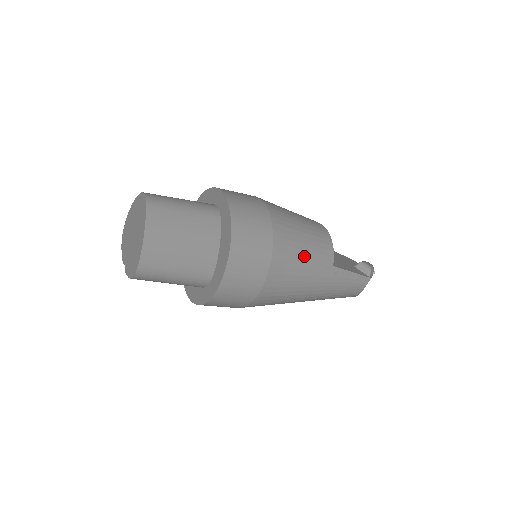
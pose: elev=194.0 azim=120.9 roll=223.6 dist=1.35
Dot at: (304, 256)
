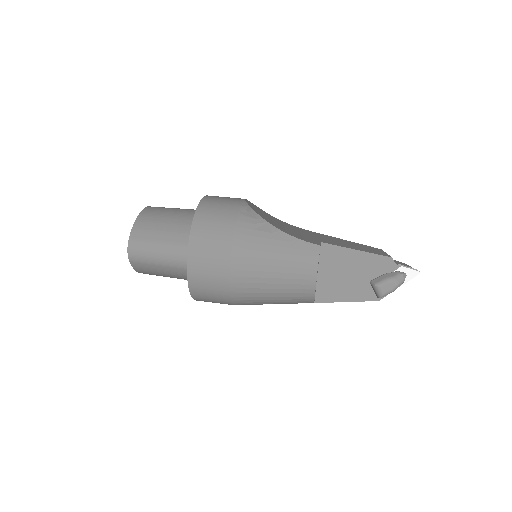
Dot at: (273, 303)
